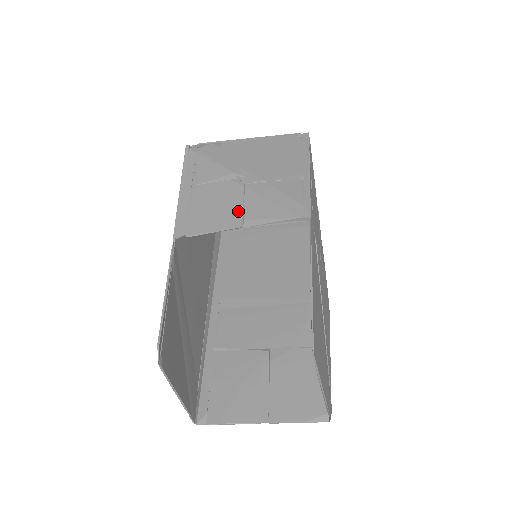
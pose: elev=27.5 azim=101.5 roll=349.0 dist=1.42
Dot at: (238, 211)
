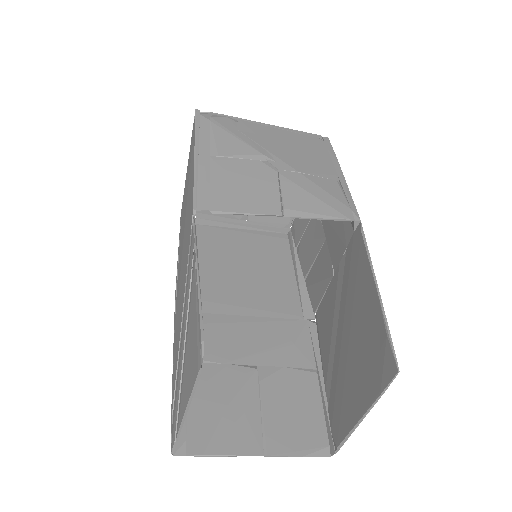
Dot at: (275, 197)
